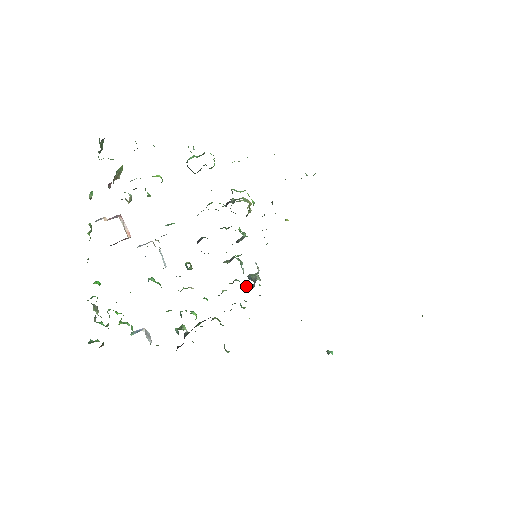
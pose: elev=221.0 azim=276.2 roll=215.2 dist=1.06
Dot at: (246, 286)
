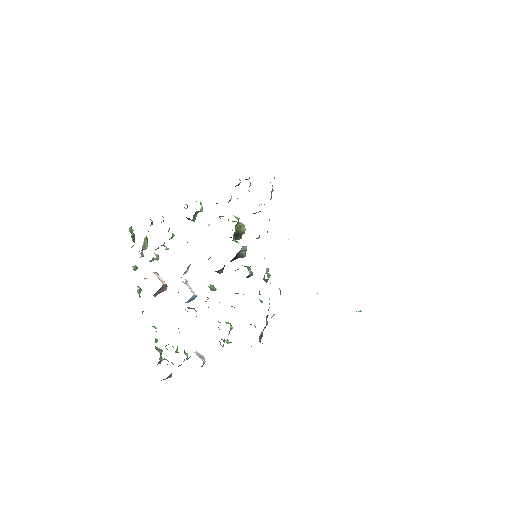
Dot at: occluded
